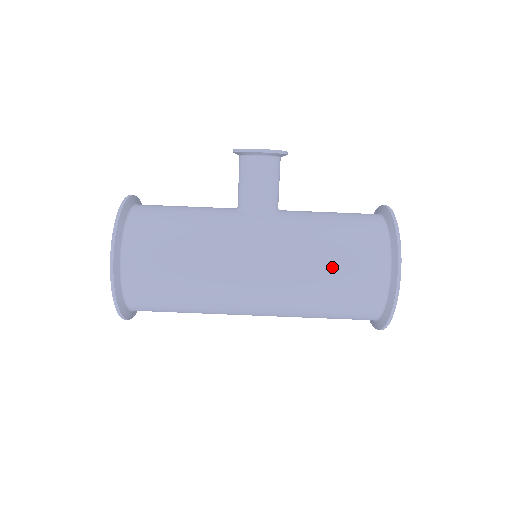
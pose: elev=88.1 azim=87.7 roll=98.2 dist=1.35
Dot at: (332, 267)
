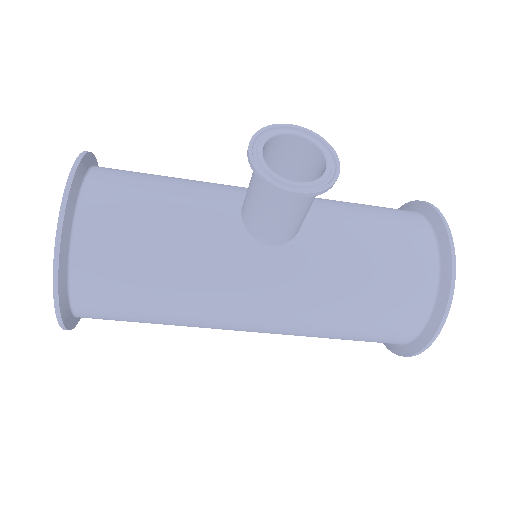
Dot at: (351, 328)
